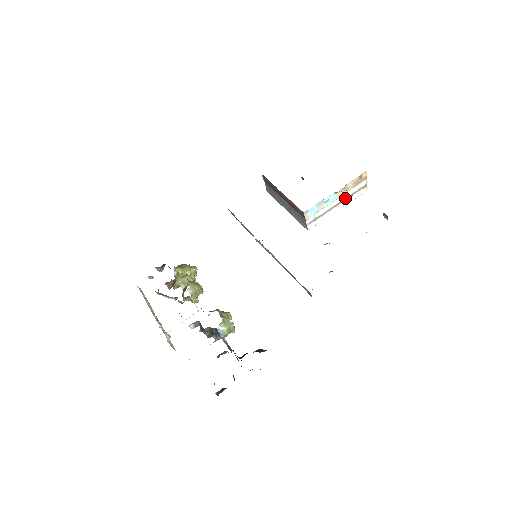
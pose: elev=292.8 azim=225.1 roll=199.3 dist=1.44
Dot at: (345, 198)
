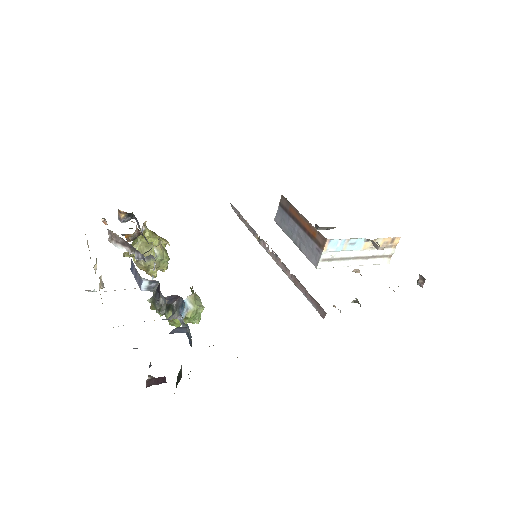
Dot at: (367, 256)
